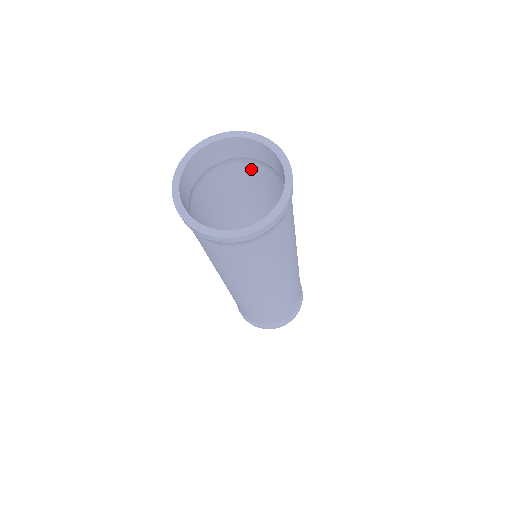
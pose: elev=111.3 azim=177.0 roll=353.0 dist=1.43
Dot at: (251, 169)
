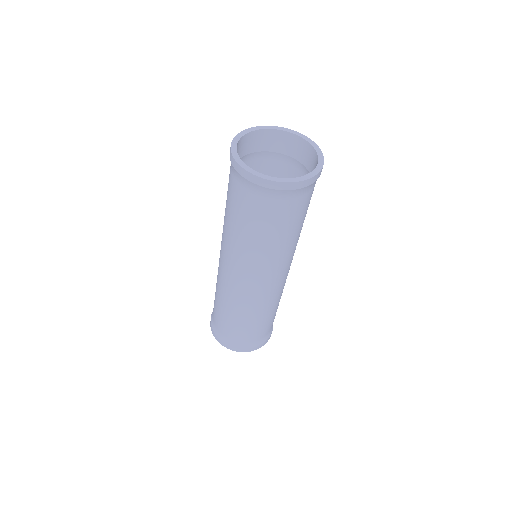
Dot at: (269, 166)
